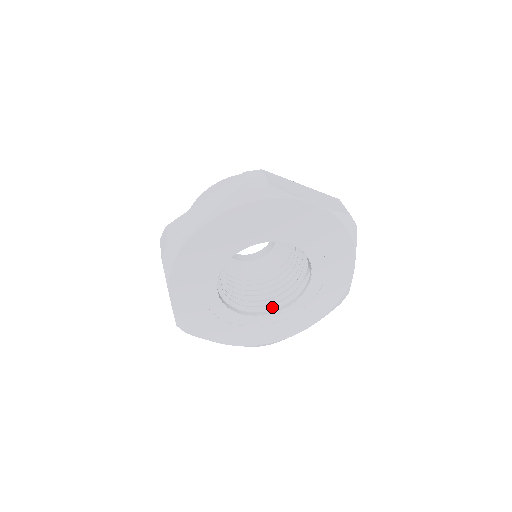
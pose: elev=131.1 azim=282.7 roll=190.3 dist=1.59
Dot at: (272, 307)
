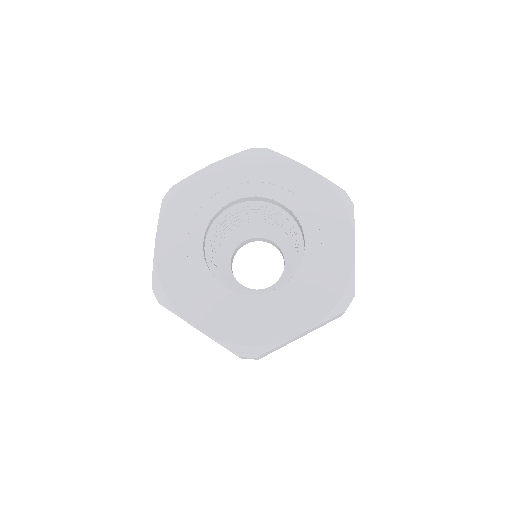
Dot at: (260, 292)
